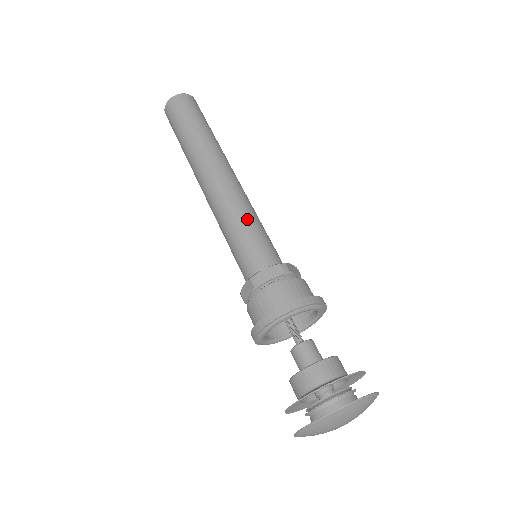
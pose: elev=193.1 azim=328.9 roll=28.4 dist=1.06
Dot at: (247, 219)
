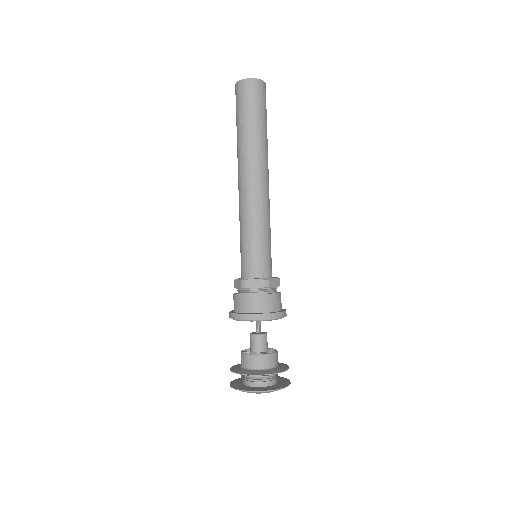
Dot at: (258, 230)
